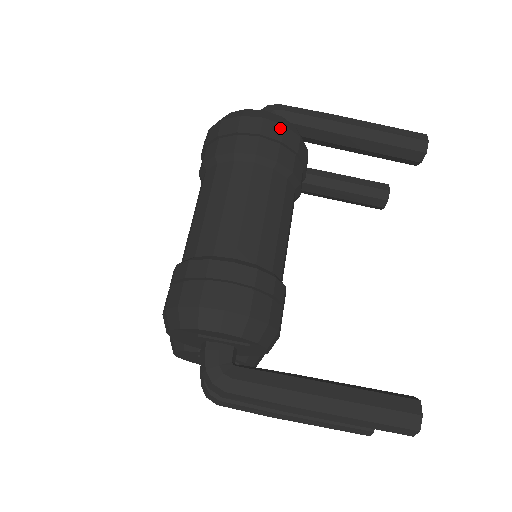
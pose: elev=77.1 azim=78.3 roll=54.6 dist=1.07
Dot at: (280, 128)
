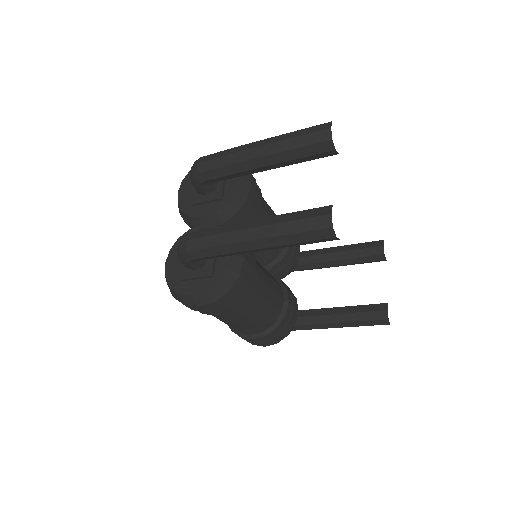
Dot at: (214, 304)
